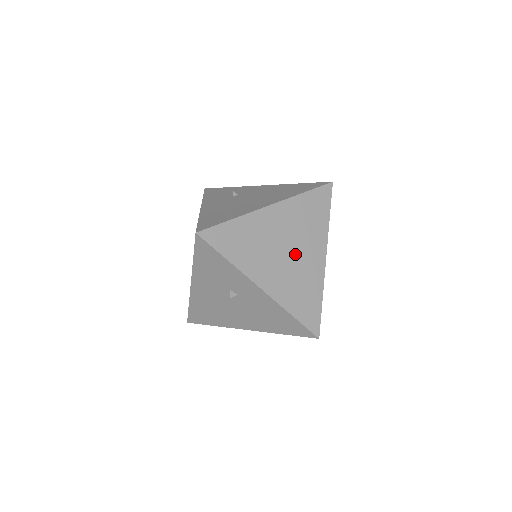
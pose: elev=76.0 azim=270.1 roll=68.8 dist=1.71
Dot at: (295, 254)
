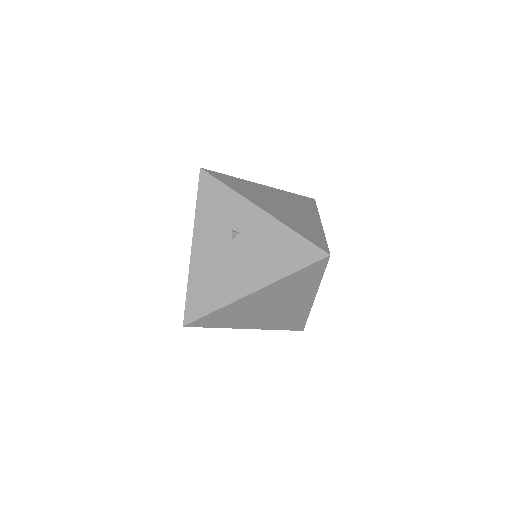
Dot at: (290, 209)
